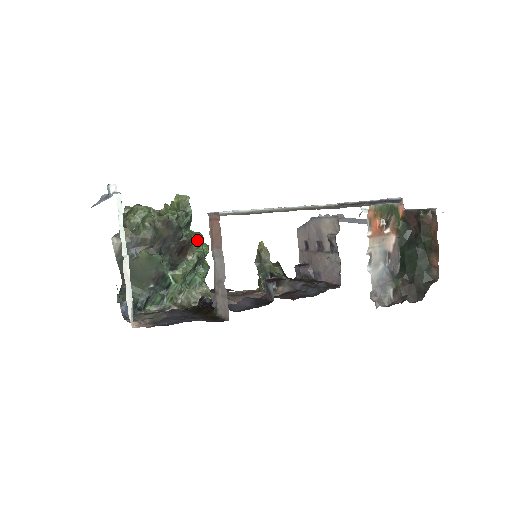
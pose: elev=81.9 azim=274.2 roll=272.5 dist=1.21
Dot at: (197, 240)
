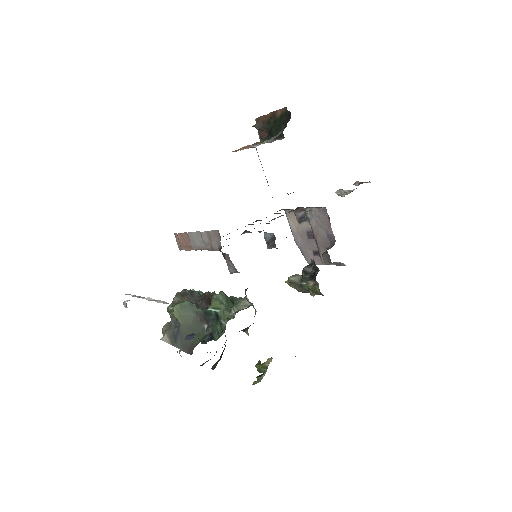
Dot at: occluded
